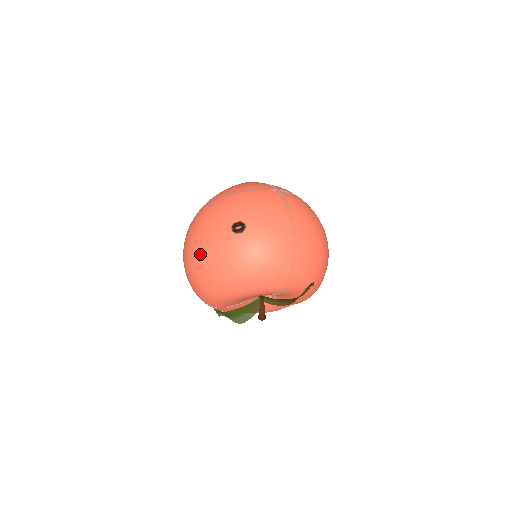
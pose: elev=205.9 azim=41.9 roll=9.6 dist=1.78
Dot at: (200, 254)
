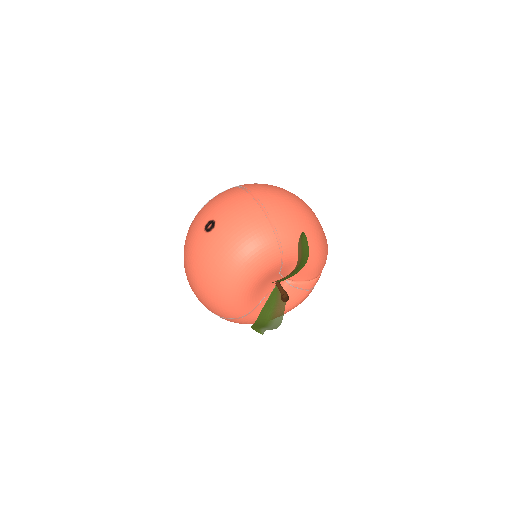
Dot at: (195, 271)
